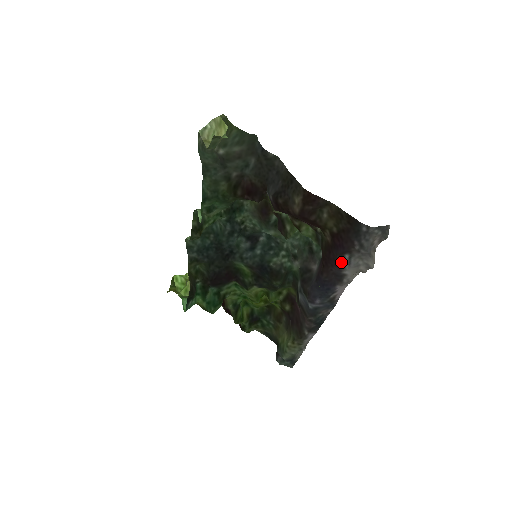
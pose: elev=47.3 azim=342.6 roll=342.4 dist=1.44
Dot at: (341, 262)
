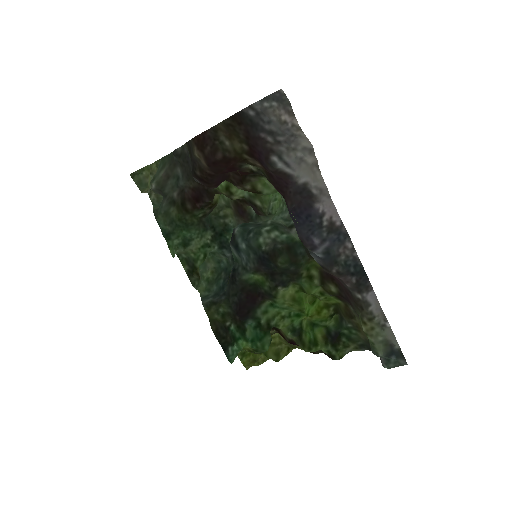
Dot at: (278, 171)
